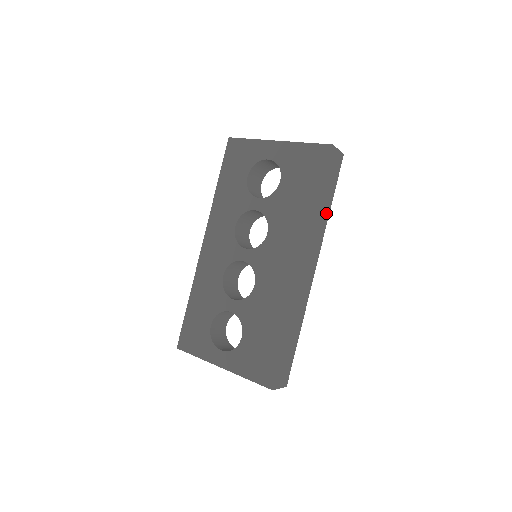
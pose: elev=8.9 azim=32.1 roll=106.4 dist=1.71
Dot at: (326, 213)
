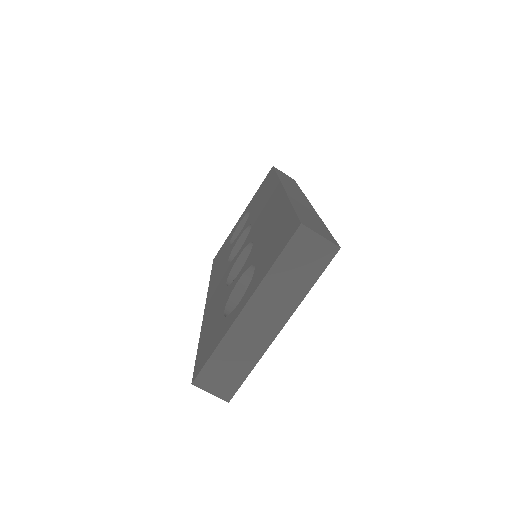
Dot at: (296, 187)
